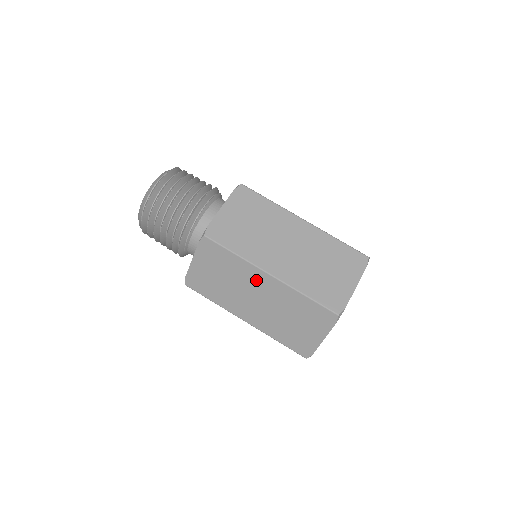
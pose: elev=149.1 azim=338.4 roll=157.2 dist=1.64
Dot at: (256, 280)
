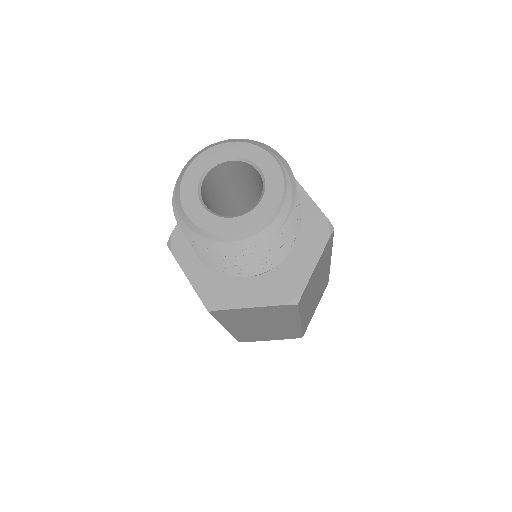
Dot at: occluded
